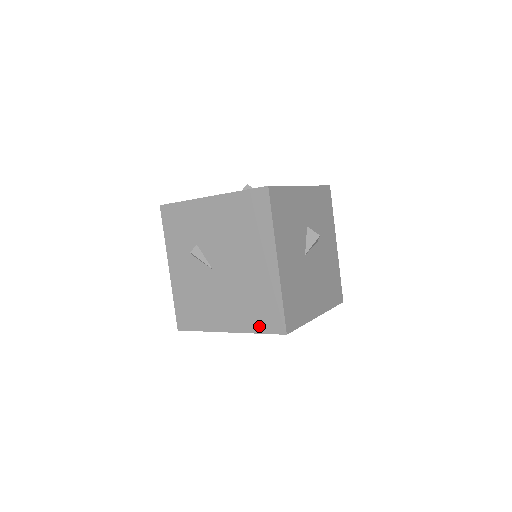
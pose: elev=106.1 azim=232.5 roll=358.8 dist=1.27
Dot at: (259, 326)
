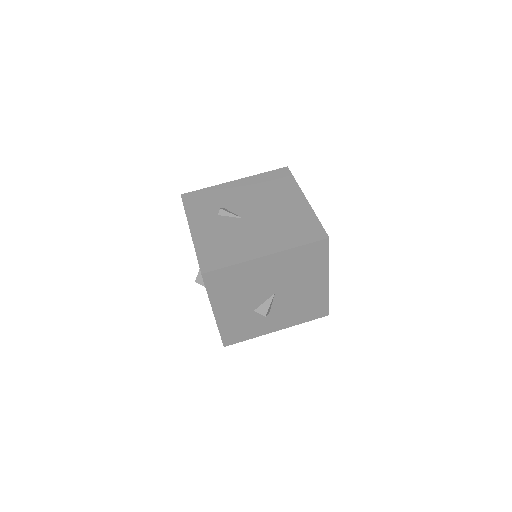
Dot at: (300, 240)
